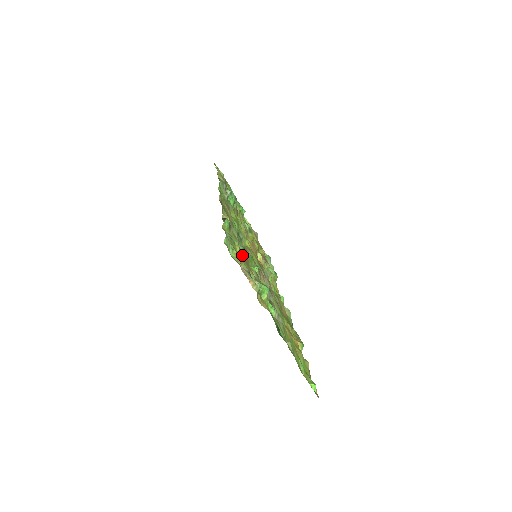
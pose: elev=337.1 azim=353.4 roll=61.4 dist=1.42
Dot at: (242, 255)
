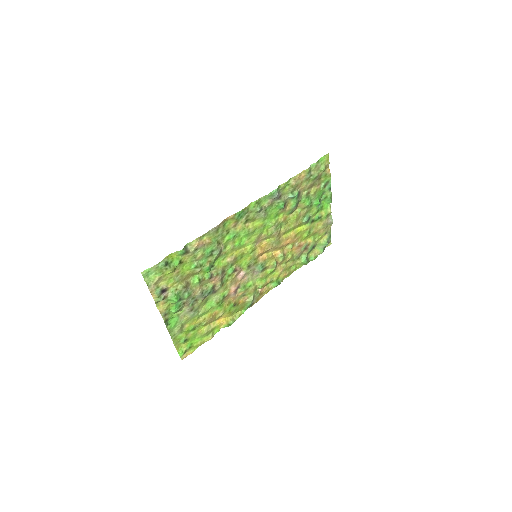
Dot at: (184, 271)
